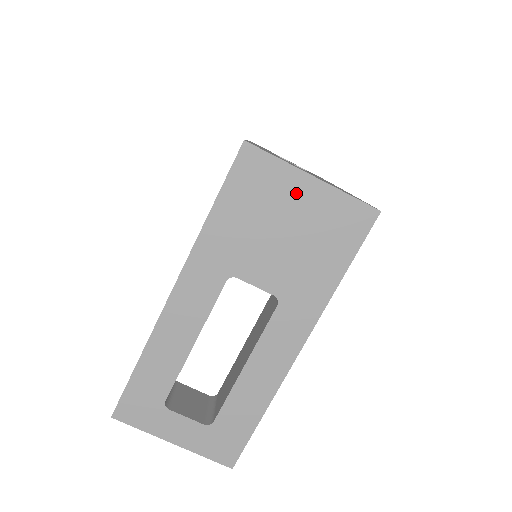
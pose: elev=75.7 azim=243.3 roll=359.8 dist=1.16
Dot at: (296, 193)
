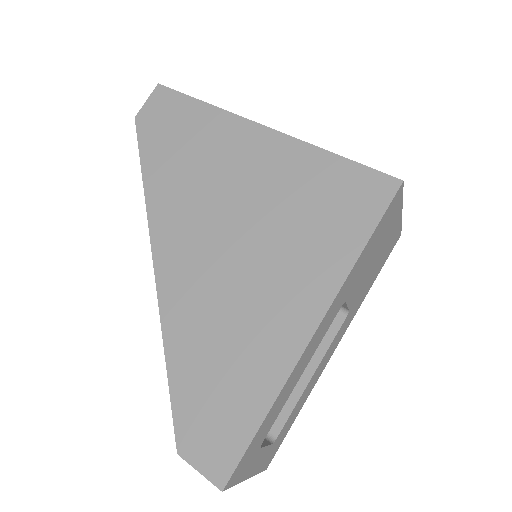
Dot at: (393, 225)
